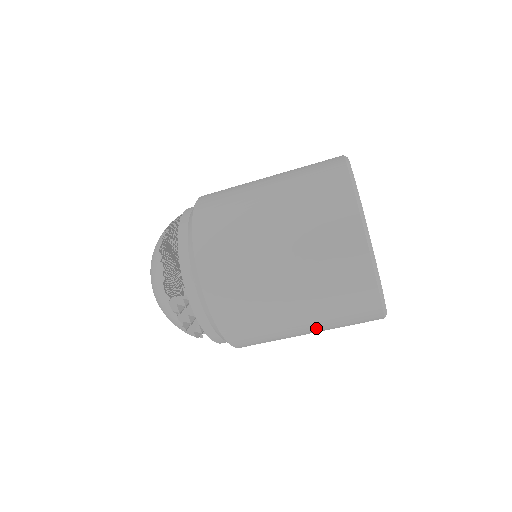
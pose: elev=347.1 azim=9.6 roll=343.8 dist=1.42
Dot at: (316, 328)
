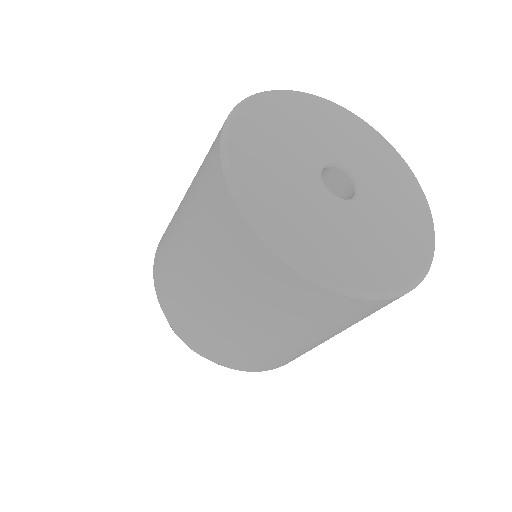
Dot at: (303, 336)
